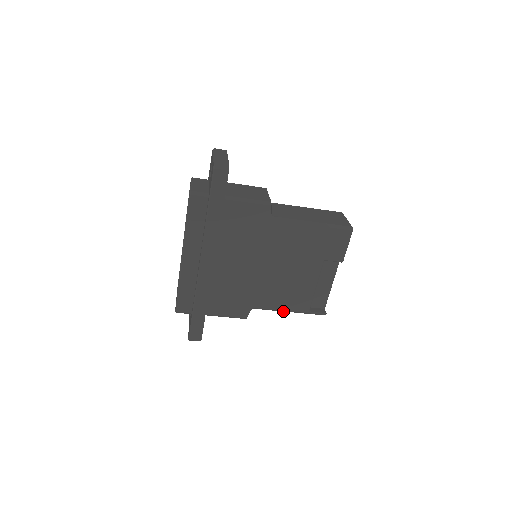
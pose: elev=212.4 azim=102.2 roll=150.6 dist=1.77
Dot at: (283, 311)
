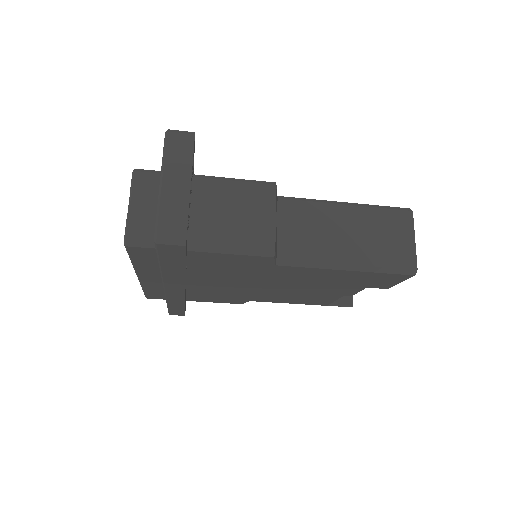
Dot at: occluded
